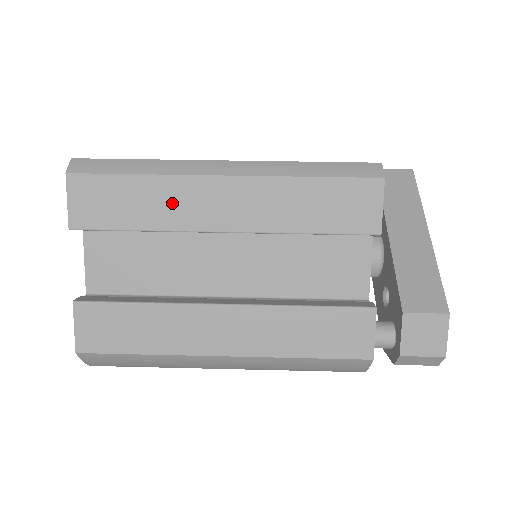
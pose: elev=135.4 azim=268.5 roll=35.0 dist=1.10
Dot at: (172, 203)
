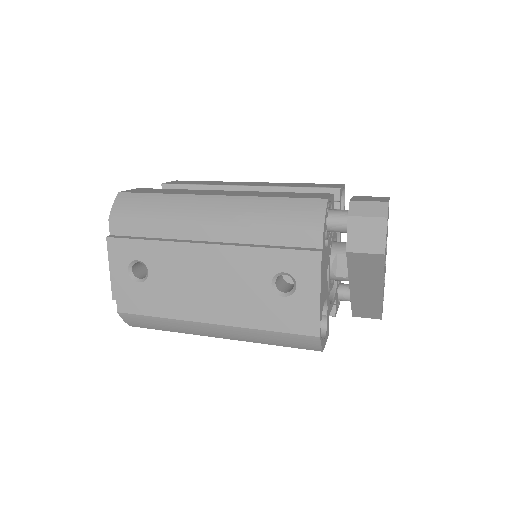
Dot at: (223, 183)
